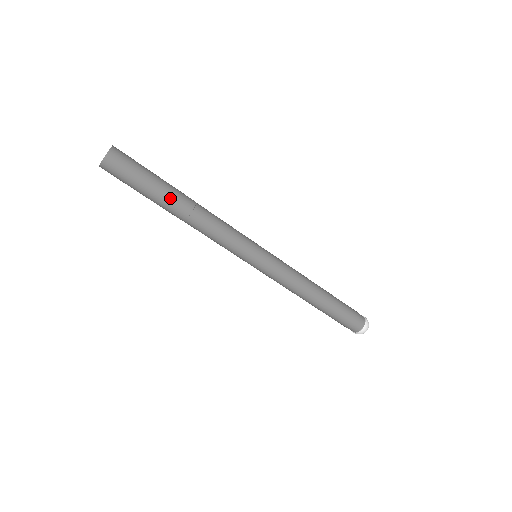
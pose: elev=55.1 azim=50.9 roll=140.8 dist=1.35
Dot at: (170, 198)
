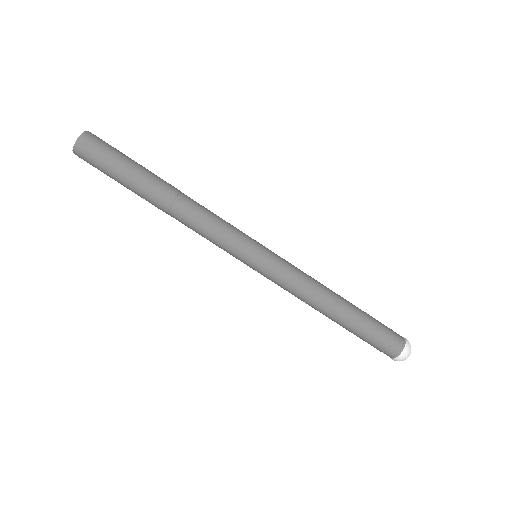
Dot at: (144, 193)
